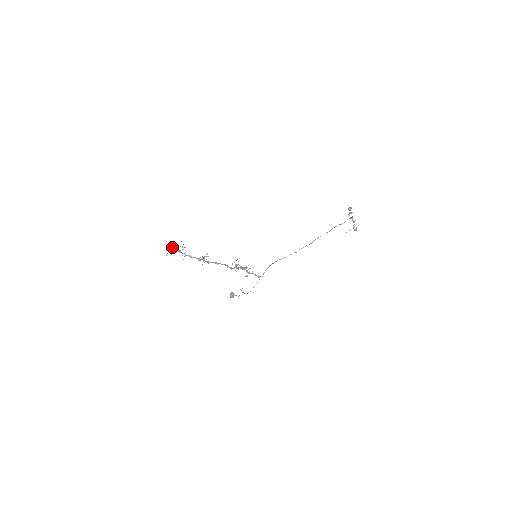
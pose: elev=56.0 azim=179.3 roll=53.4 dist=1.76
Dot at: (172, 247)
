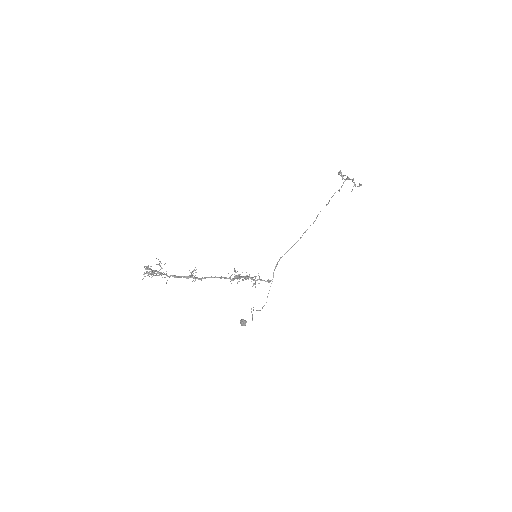
Dot at: (146, 267)
